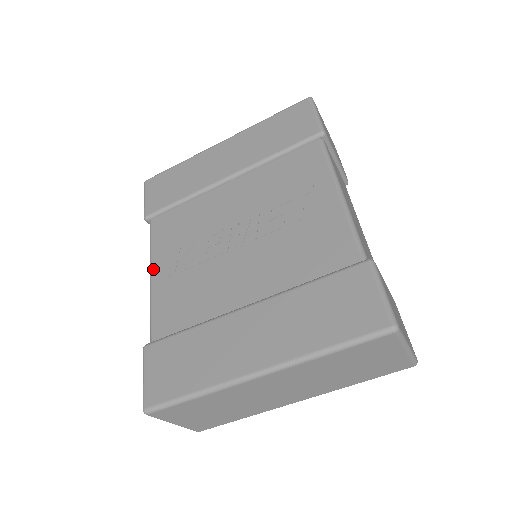
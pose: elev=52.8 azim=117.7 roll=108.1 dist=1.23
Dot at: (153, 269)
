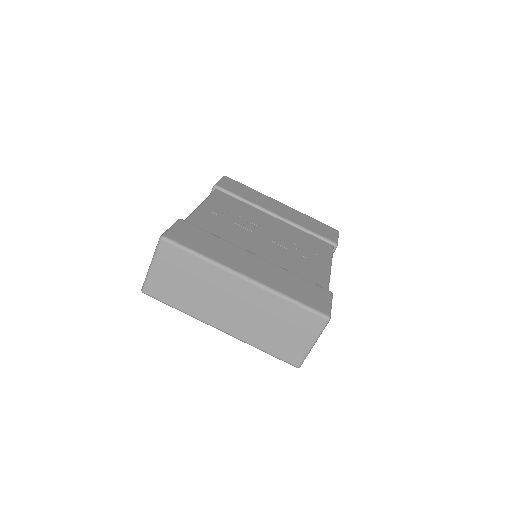
Dot at: (206, 203)
